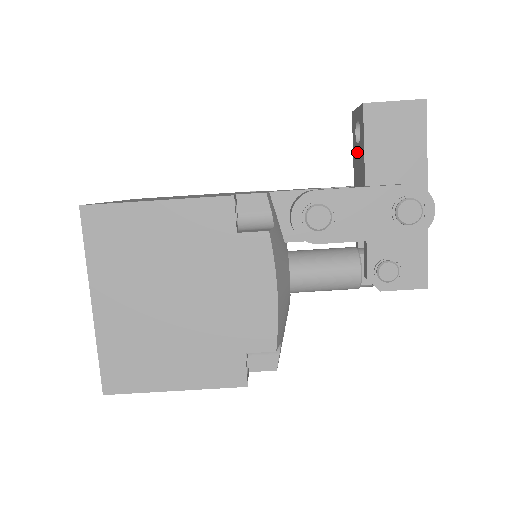
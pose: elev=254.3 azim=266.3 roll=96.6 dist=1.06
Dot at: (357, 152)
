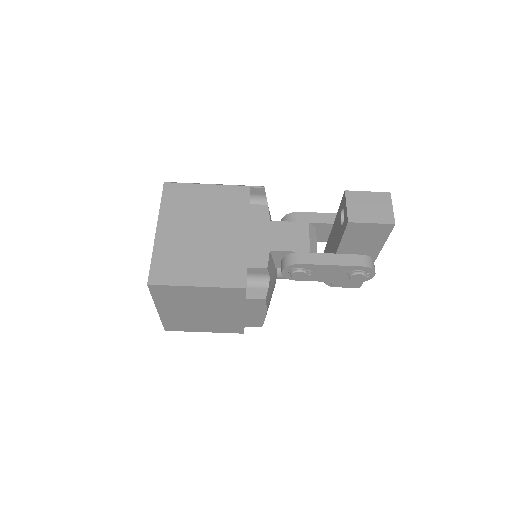
Dot at: (339, 222)
